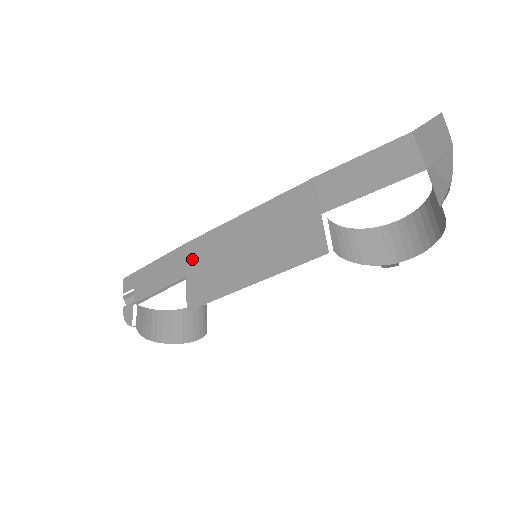
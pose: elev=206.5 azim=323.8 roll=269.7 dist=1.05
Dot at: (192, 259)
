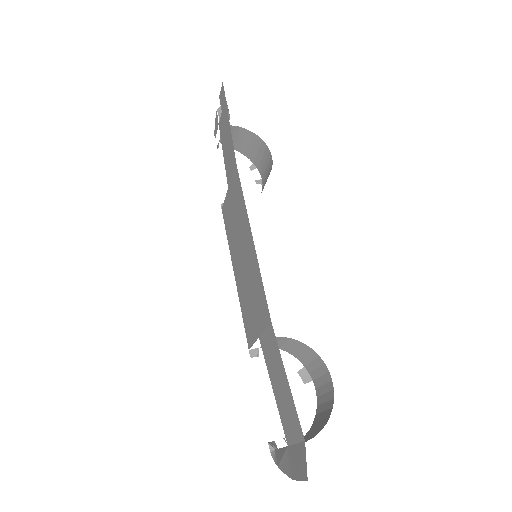
Dot at: (232, 185)
